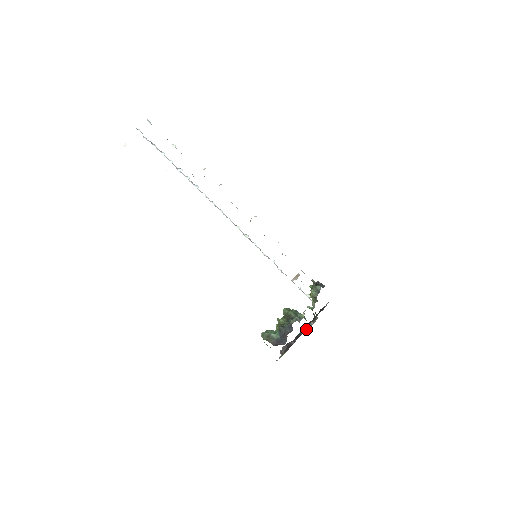
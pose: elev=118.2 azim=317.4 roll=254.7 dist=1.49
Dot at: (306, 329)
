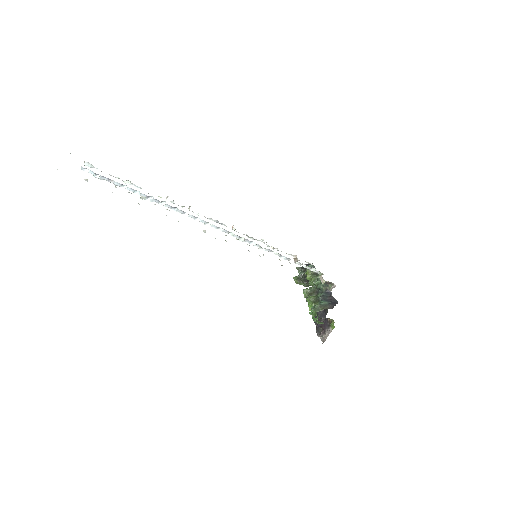
Dot at: occluded
